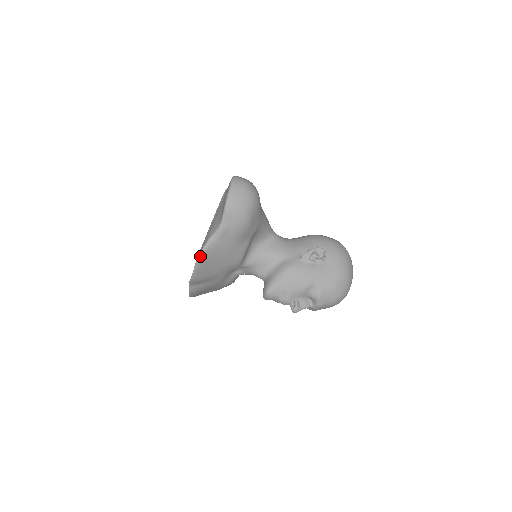
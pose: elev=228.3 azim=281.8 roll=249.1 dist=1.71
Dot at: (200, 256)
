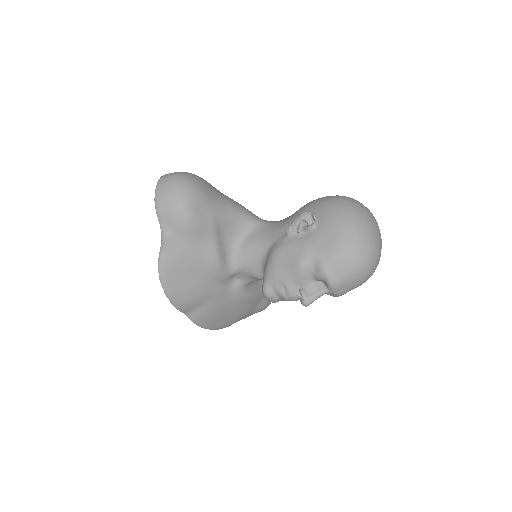
Dot at: (160, 276)
